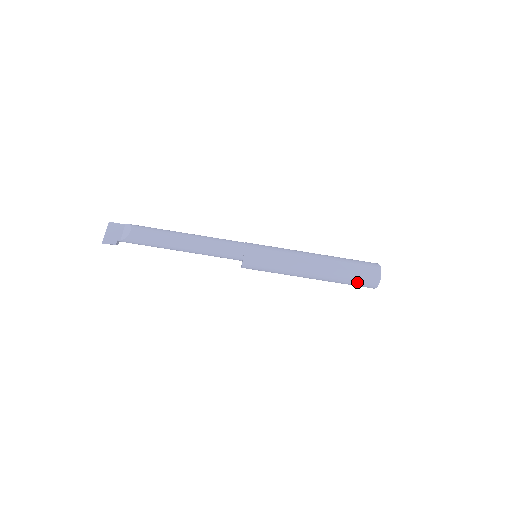
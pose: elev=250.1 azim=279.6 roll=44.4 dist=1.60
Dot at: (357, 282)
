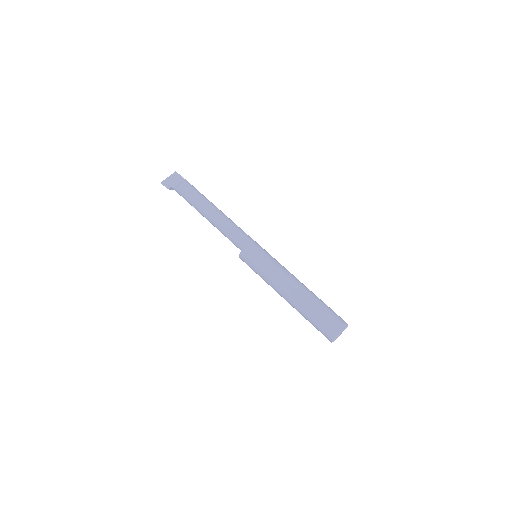
Dot at: (318, 326)
